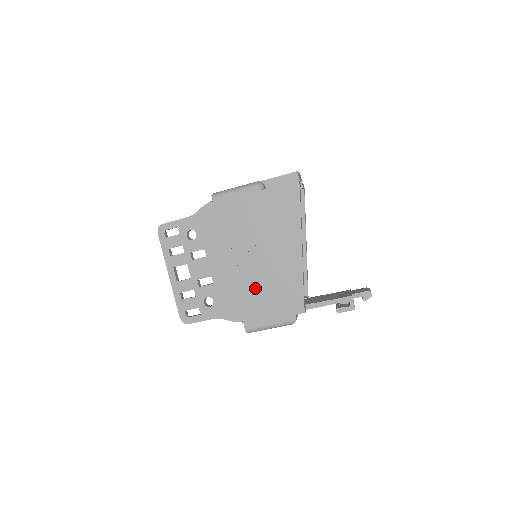
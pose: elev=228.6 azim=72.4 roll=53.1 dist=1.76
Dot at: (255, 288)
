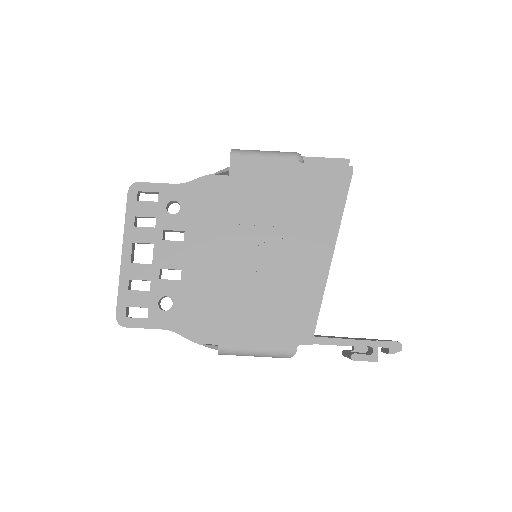
Dot at: (252, 290)
